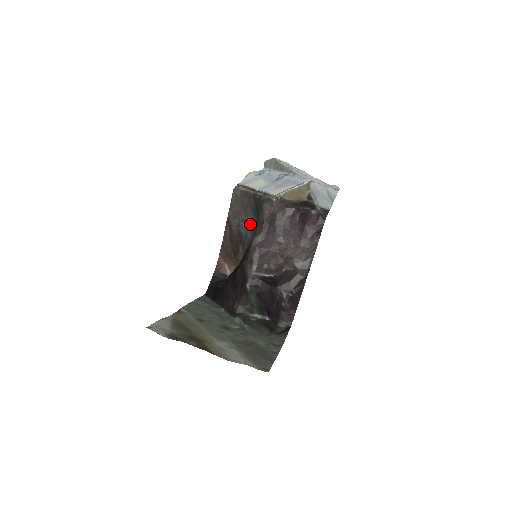
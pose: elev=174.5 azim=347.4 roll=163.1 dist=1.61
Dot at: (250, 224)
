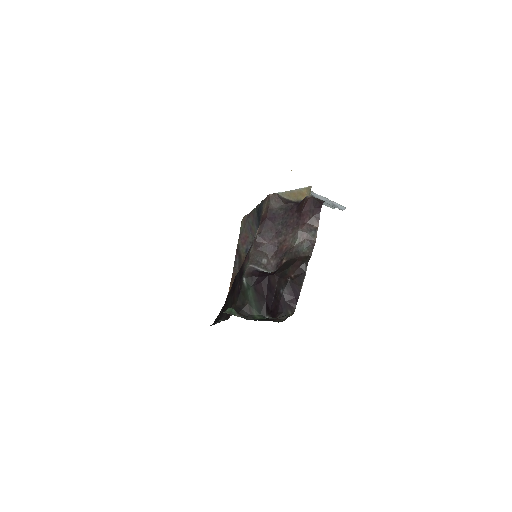
Dot at: occluded
